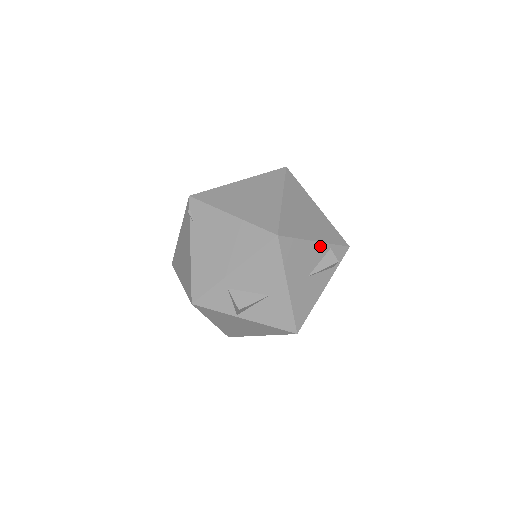
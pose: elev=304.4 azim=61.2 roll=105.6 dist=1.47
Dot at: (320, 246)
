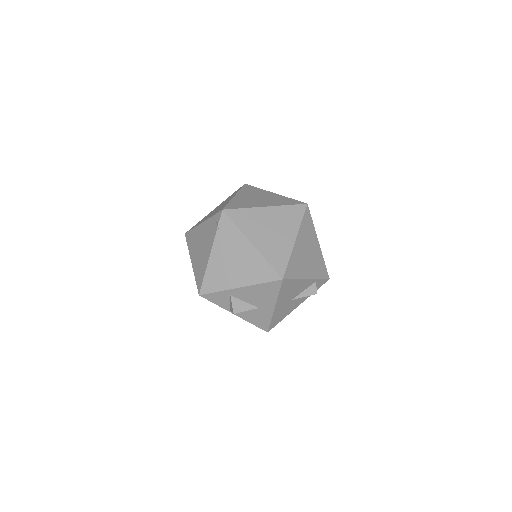
Dot at: (309, 281)
